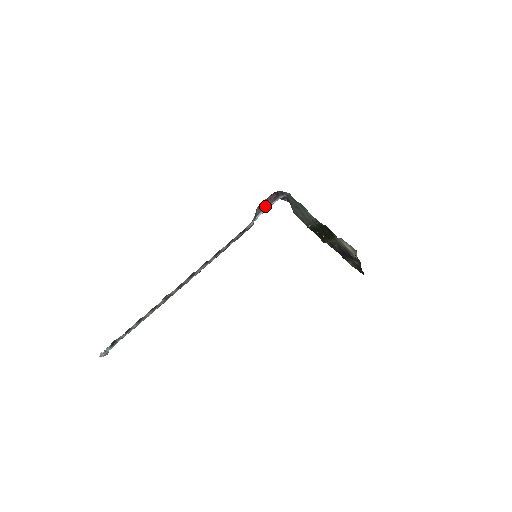
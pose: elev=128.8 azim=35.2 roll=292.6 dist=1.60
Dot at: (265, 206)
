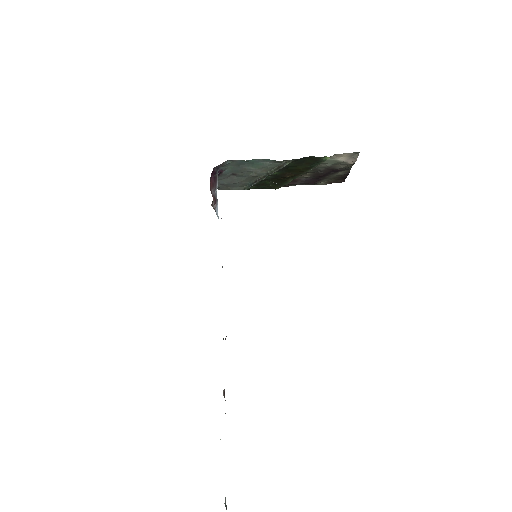
Dot at: (214, 197)
